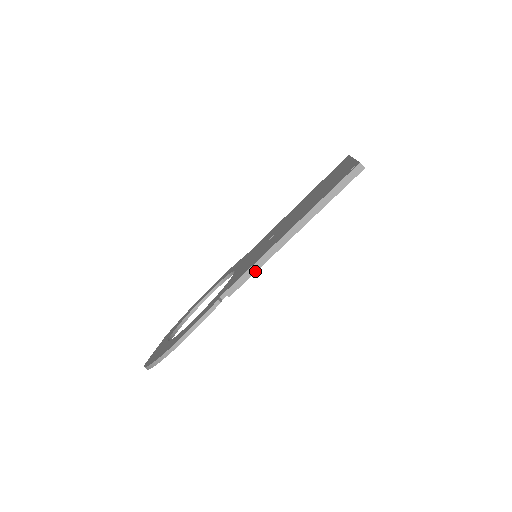
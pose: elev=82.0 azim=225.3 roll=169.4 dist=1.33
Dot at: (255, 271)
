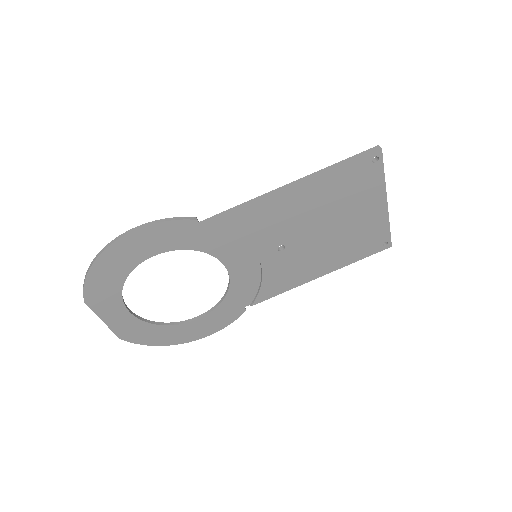
Dot at: (244, 207)
